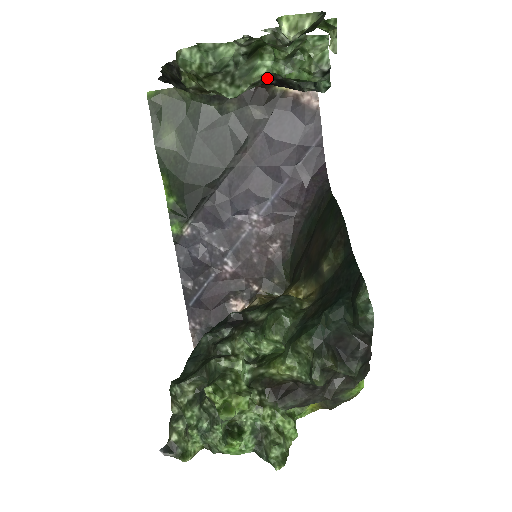
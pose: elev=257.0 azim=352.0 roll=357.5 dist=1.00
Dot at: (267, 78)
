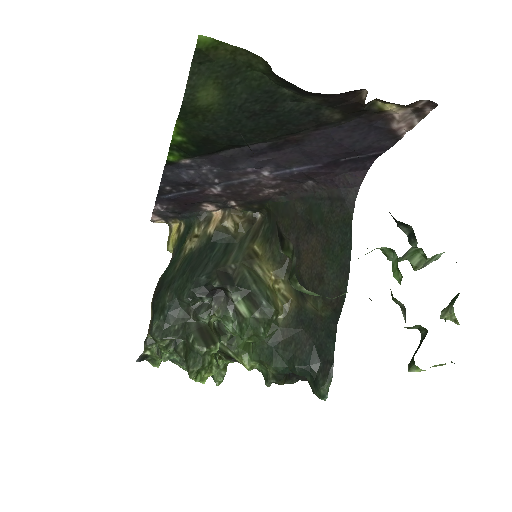
Dot at: occluded
